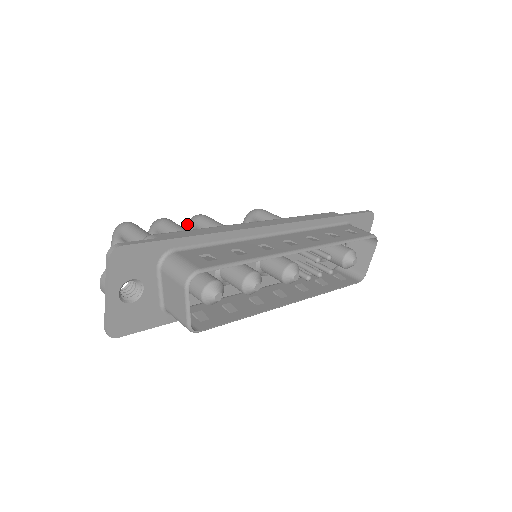
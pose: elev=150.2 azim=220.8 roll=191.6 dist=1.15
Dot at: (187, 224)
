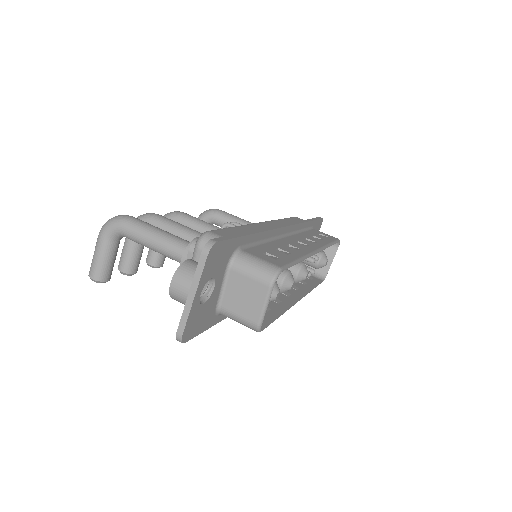
Dot at: occluded
